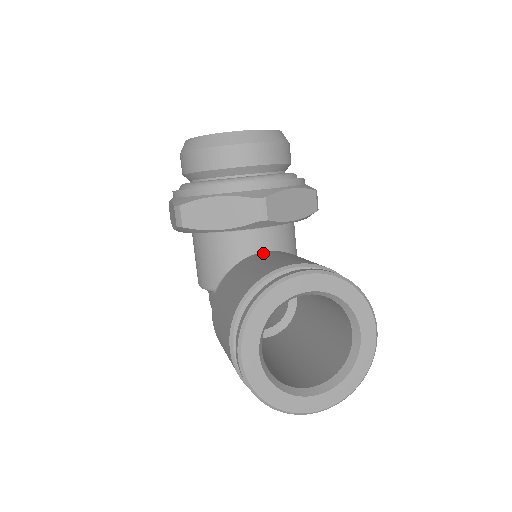
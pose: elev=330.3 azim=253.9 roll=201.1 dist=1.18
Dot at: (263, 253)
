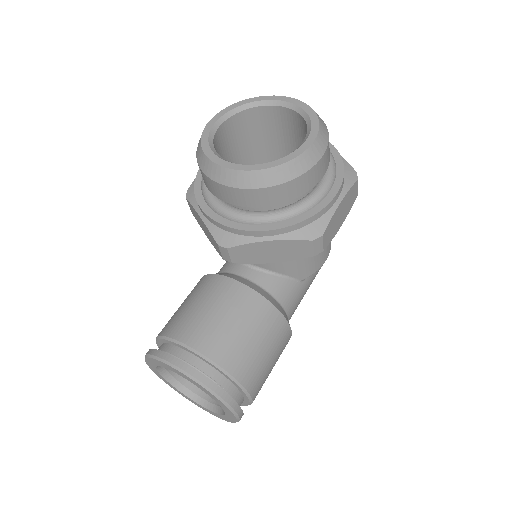
Dot at: (226, 283)
